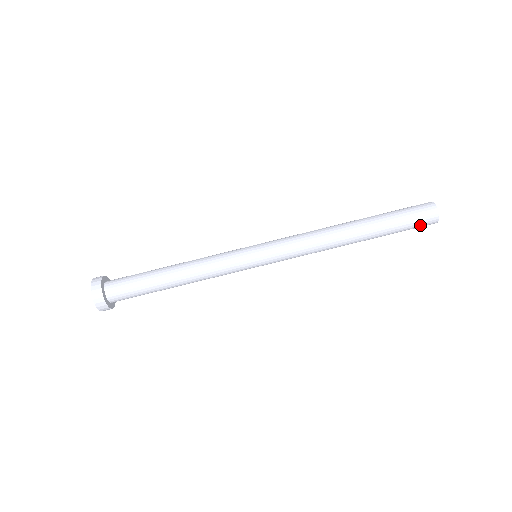
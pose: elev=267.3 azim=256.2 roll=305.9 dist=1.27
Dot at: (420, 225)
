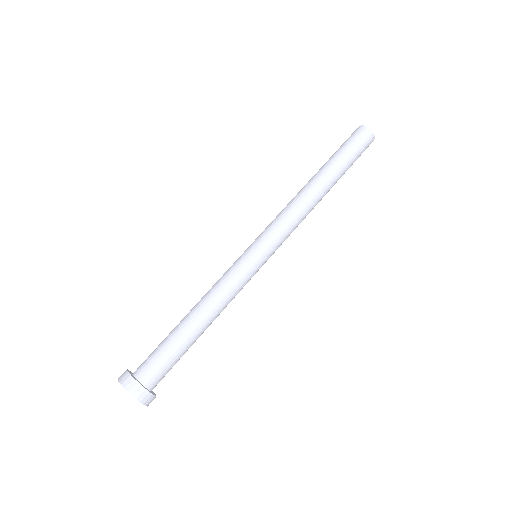
Dot at: (358, 139)
